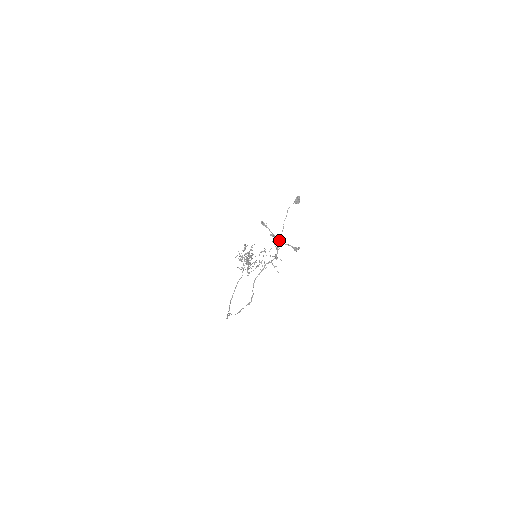
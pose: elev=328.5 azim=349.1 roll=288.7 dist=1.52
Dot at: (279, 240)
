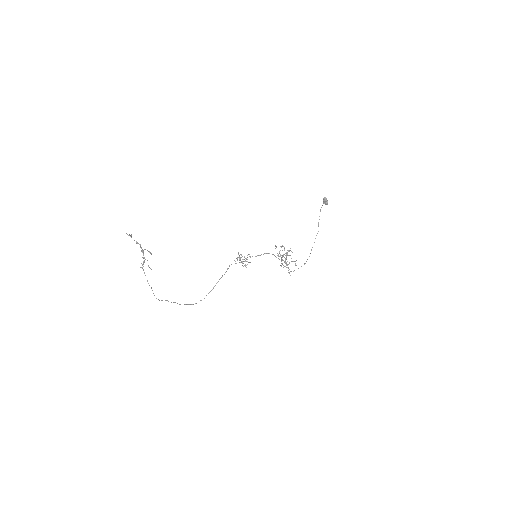
Dot at: (140, 247)
